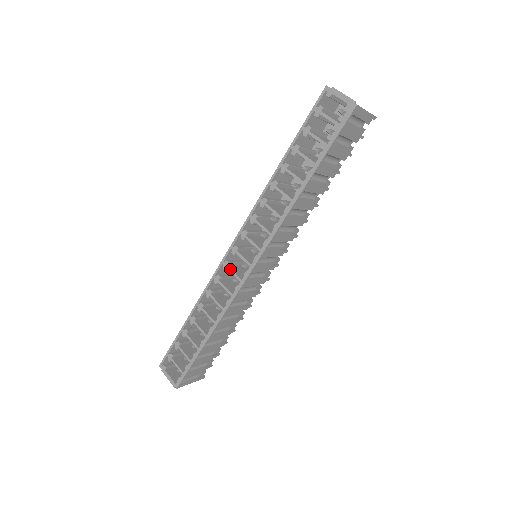
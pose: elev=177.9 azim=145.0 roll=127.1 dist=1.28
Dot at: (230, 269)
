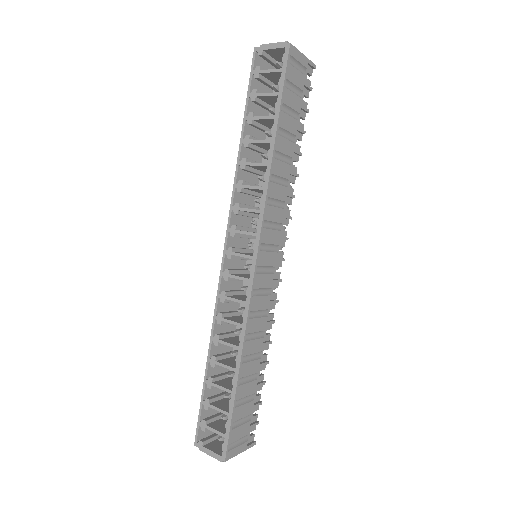
Dot at: (232, 276)
